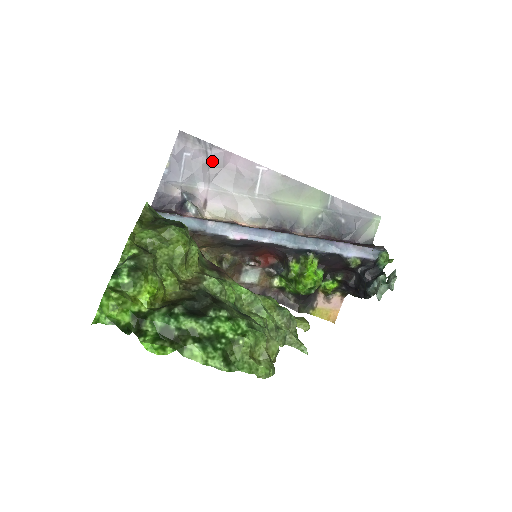
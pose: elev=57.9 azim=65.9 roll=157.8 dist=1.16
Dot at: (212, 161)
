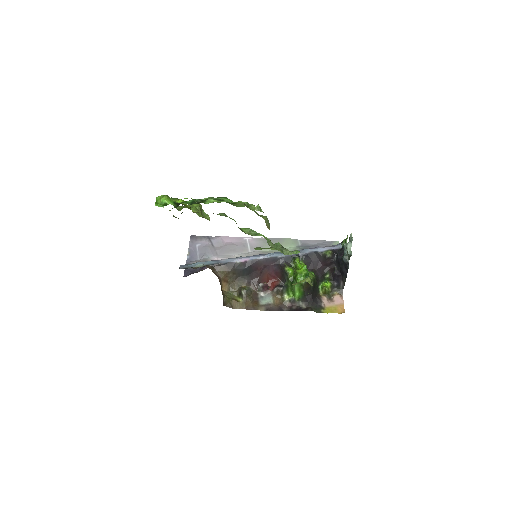
Dot at: (215, 244)
